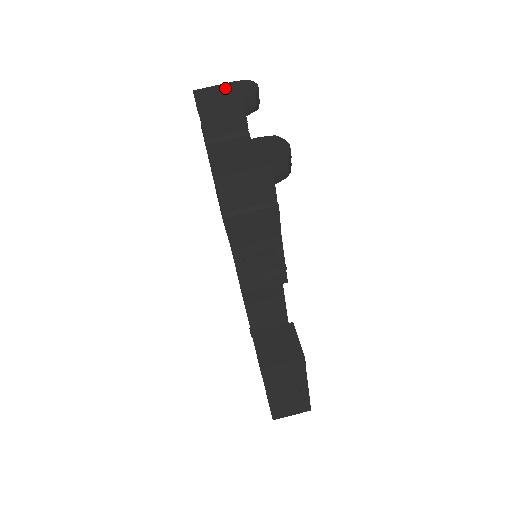
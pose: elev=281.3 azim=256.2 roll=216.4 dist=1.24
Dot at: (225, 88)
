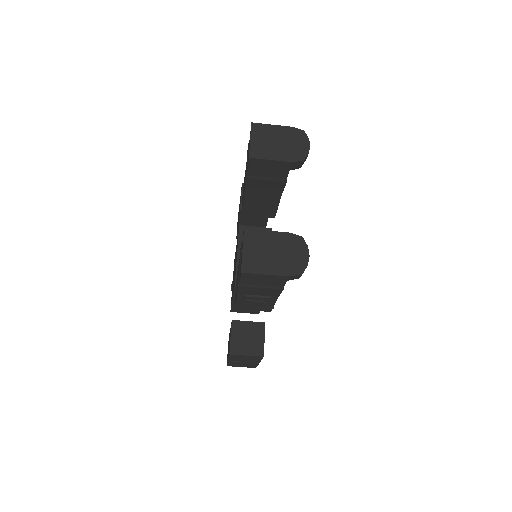
Dot at: (281, 135)
